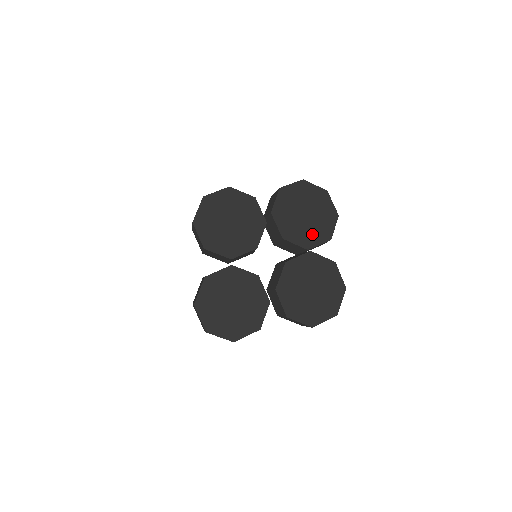
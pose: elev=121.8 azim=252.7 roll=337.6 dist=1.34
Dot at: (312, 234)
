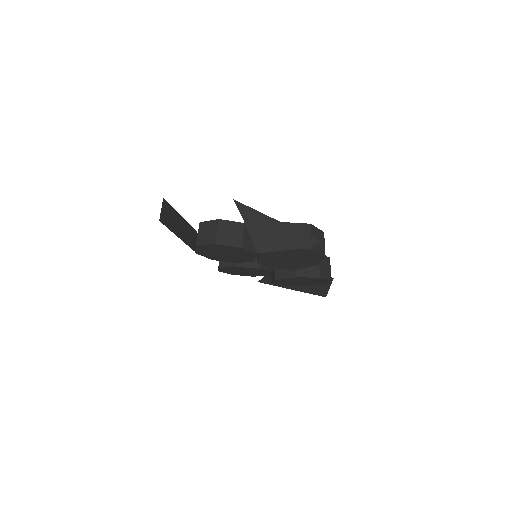
Dot at: (299, 265)
